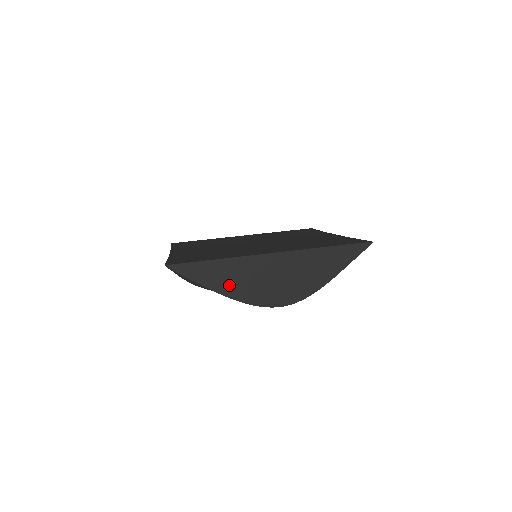
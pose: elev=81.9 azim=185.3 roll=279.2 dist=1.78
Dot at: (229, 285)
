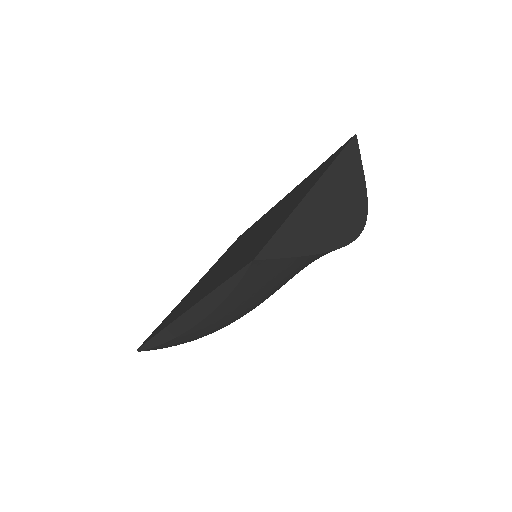
Dot at: (316, 239)
